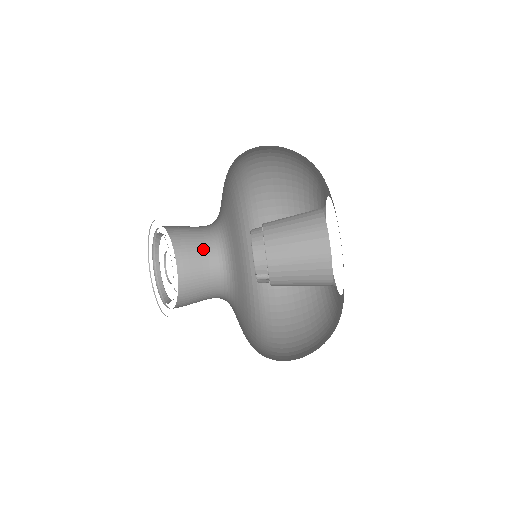
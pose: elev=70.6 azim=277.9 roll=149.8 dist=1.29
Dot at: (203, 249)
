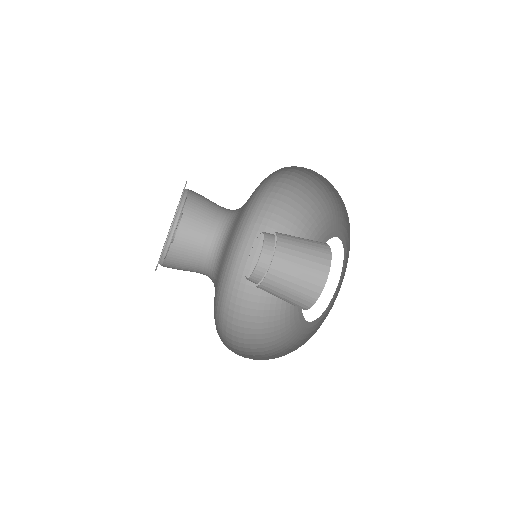
Dot at: occluded
